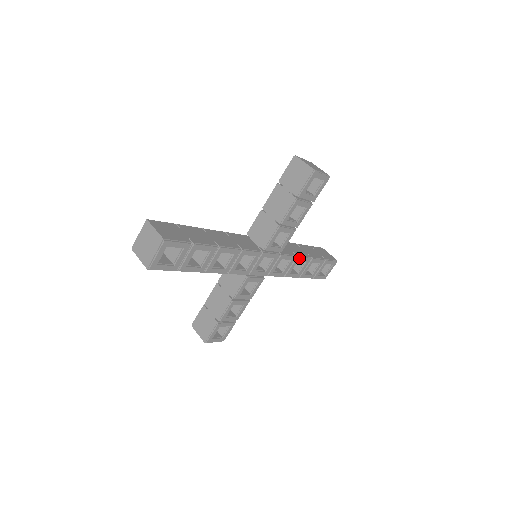
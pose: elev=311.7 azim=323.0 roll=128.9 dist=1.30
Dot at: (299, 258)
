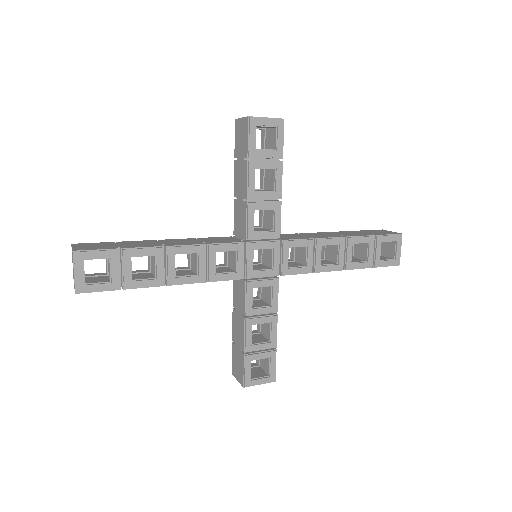
Dot at: (321, 241)
